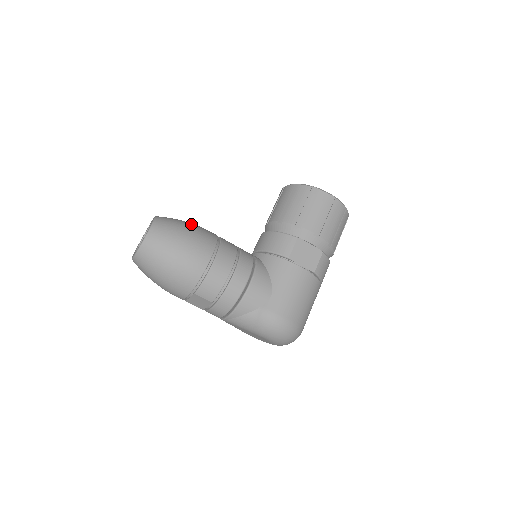
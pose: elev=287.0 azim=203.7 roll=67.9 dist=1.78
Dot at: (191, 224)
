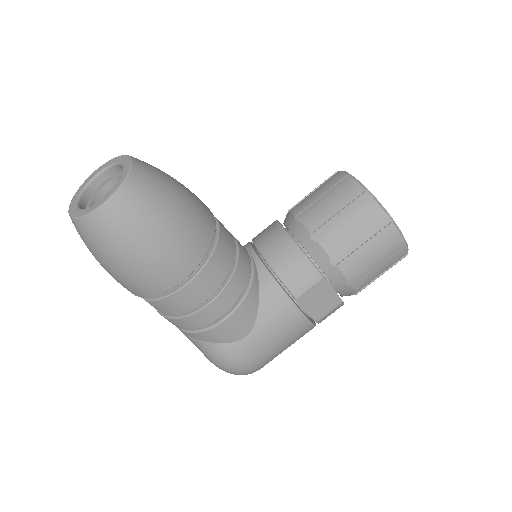
Dot at: (184, 202)
